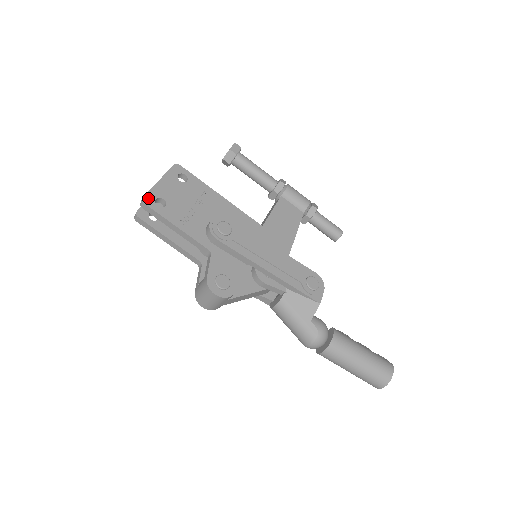
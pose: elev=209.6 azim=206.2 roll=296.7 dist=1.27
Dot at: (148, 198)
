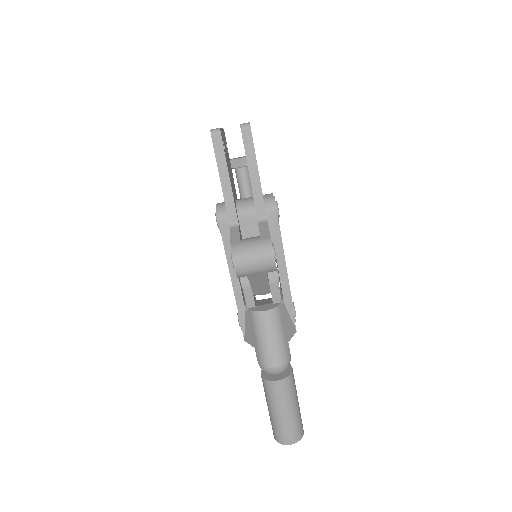
Dot at: occluded
